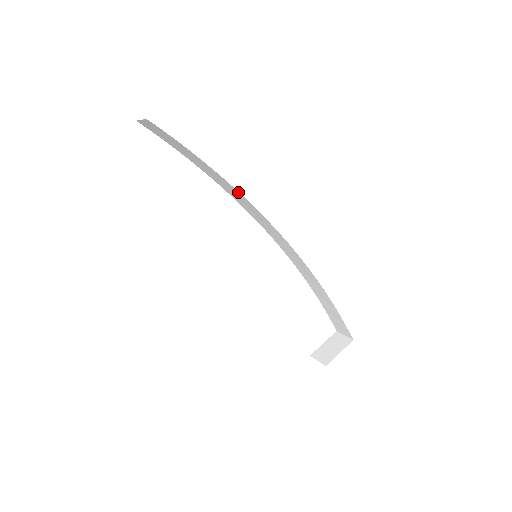
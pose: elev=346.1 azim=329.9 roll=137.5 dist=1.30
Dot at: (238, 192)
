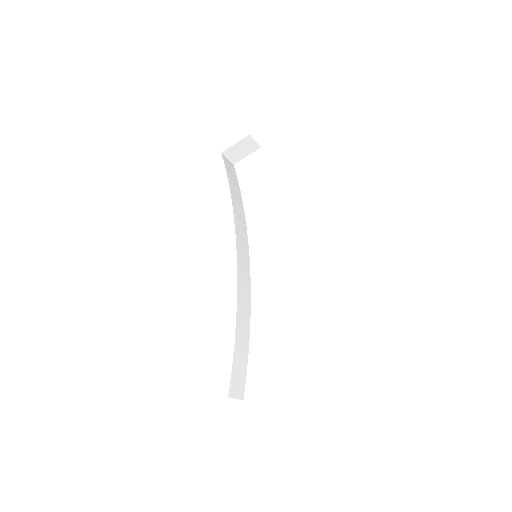
Dot at: occluded
